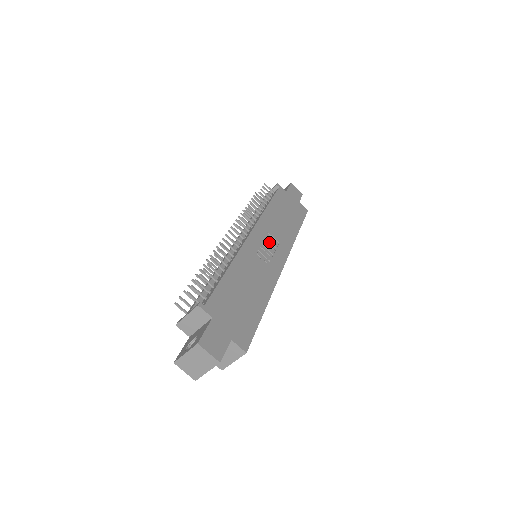
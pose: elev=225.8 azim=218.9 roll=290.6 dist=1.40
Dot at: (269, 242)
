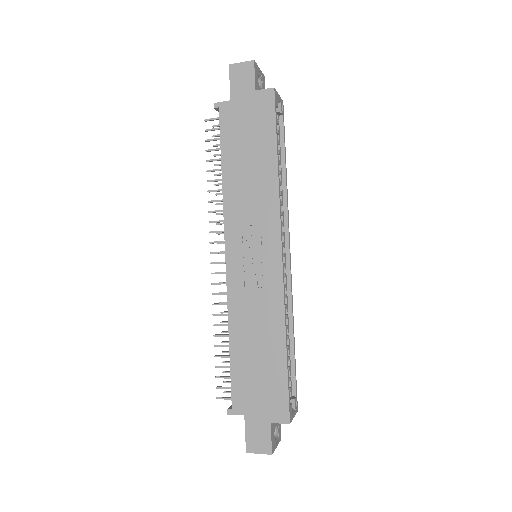
Dot at: (250, 242)
